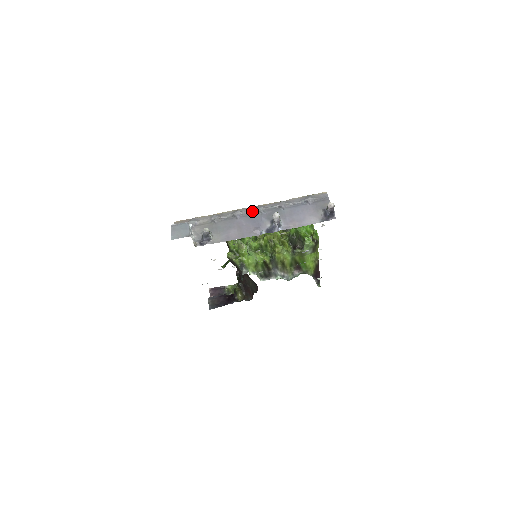
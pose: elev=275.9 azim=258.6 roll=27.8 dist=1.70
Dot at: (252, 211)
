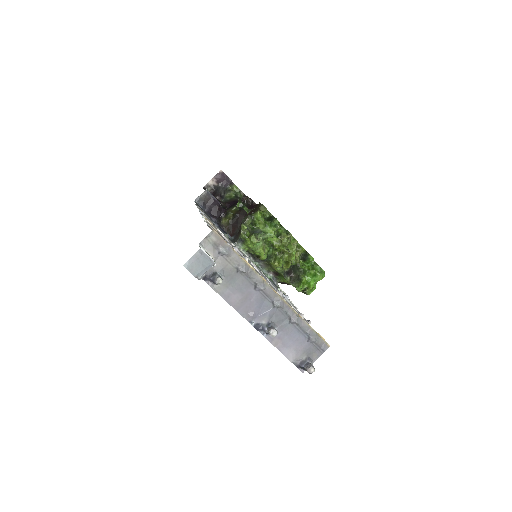
Dot at: (271, 297)
